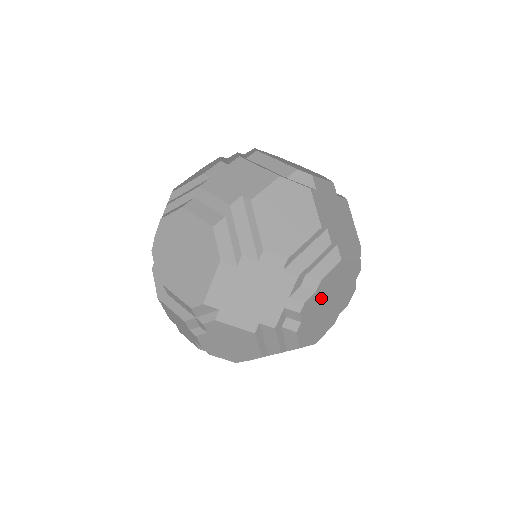
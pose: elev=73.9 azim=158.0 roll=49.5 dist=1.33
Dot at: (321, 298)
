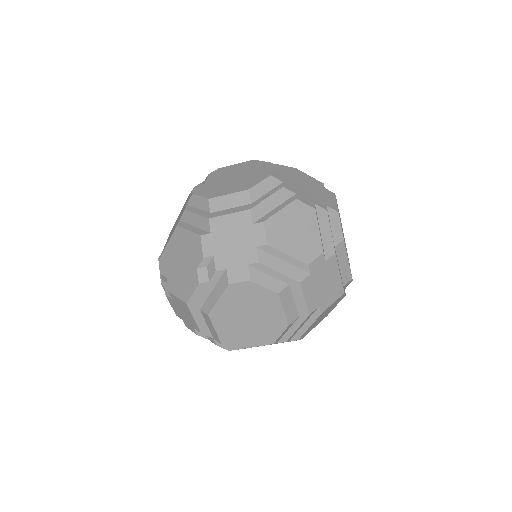
Dot at: occluded
